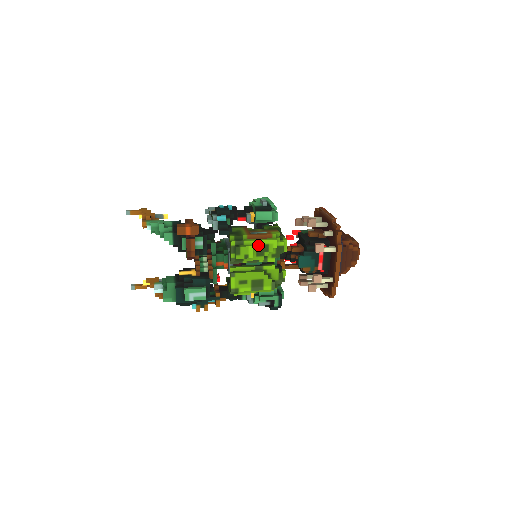
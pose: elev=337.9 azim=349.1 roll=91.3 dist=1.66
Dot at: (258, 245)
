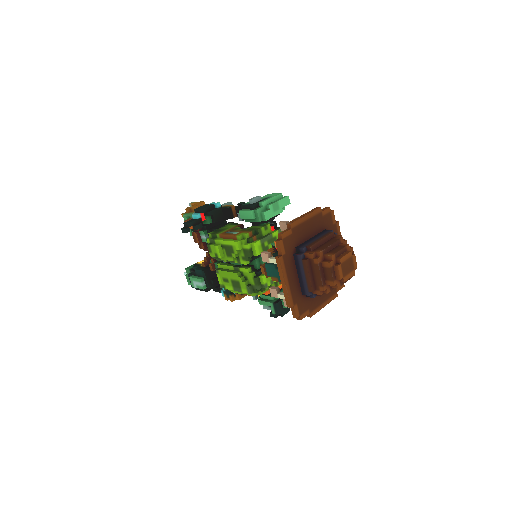
Dot at: (225, 245)
